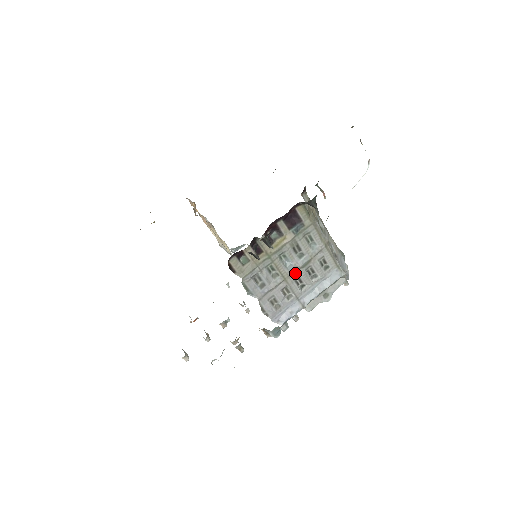
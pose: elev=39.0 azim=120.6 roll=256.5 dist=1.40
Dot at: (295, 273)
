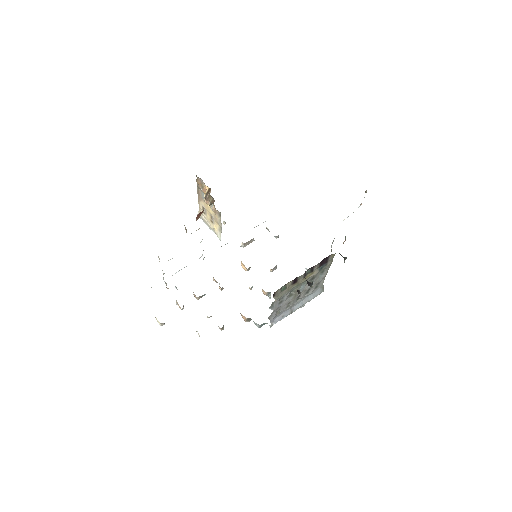
Dot at: (301, 292)
